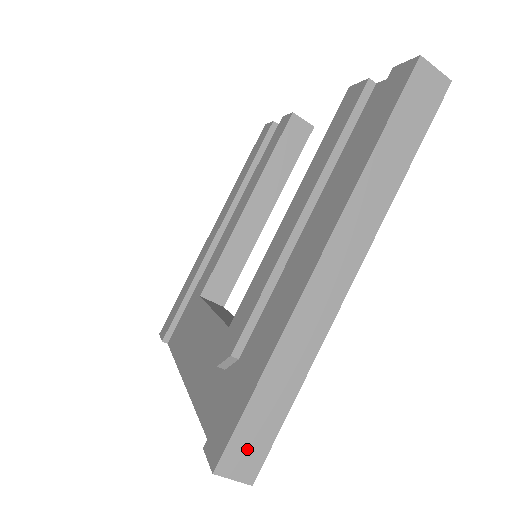
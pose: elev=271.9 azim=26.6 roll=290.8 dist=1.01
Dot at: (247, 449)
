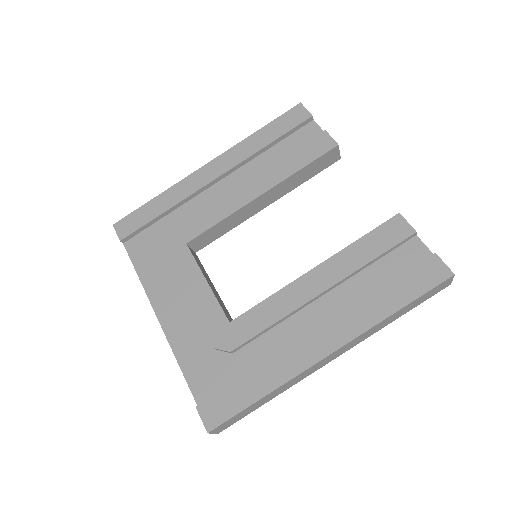
Dot at: (230, 423)
